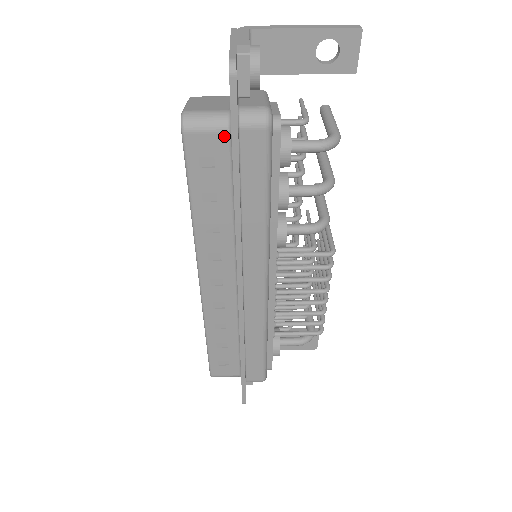
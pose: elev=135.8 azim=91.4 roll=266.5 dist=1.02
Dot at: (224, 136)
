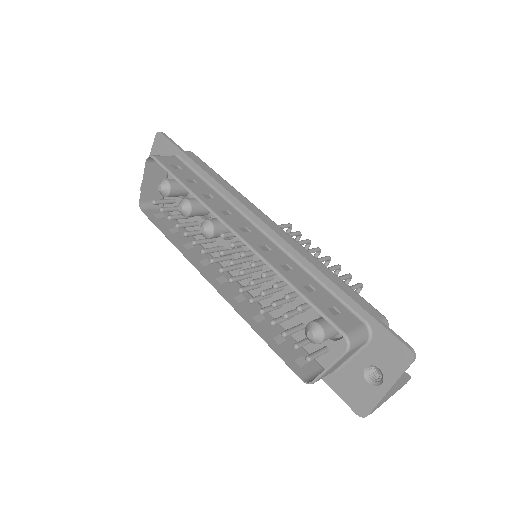
Dot at: (175, 158)
